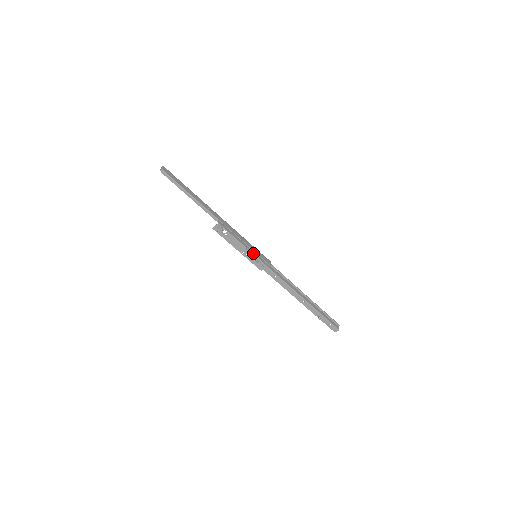
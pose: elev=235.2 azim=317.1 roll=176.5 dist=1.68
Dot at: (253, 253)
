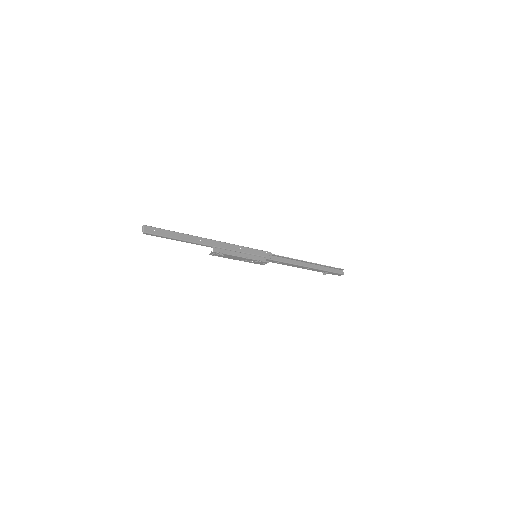
Dot at: (253, 258)
